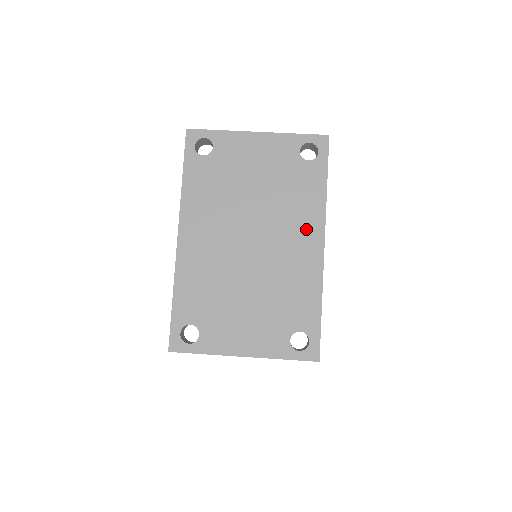
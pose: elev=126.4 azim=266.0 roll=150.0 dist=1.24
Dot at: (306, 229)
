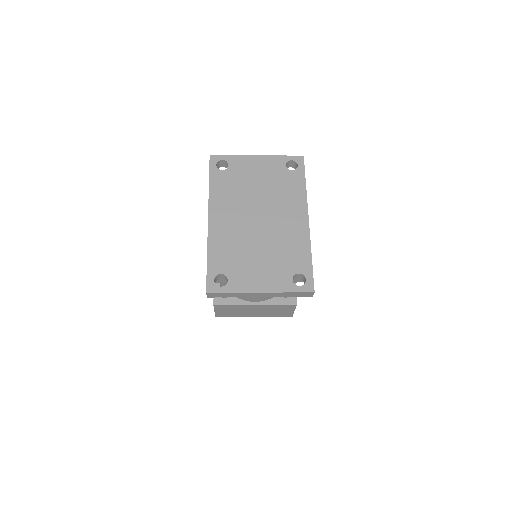
Dot at: (295, 210)
